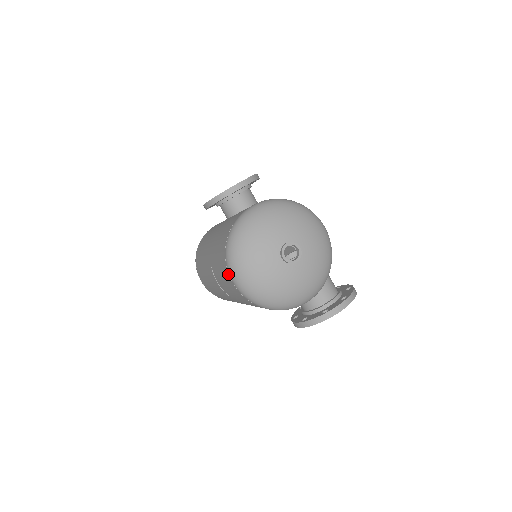
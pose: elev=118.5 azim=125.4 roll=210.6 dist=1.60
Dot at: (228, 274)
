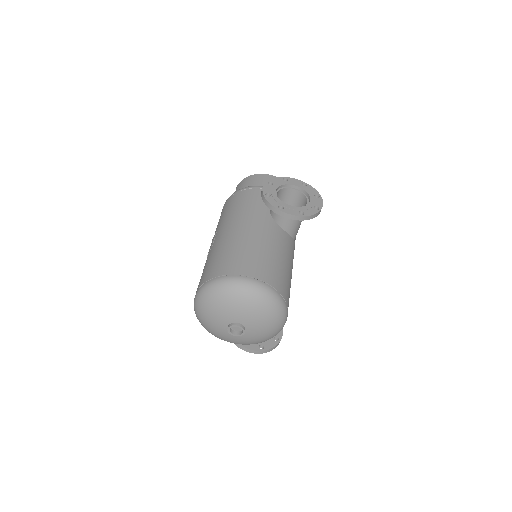
Dot at: (197, 290)
